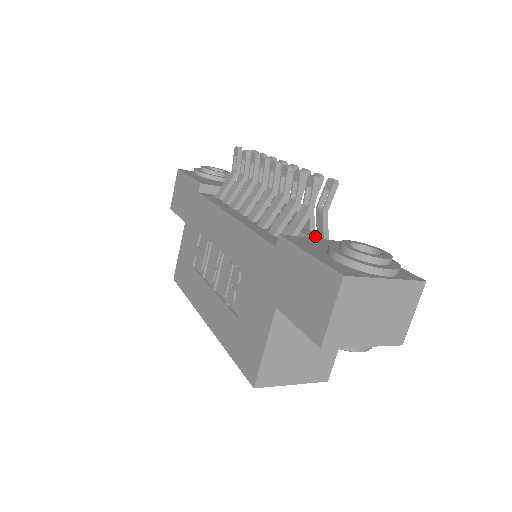
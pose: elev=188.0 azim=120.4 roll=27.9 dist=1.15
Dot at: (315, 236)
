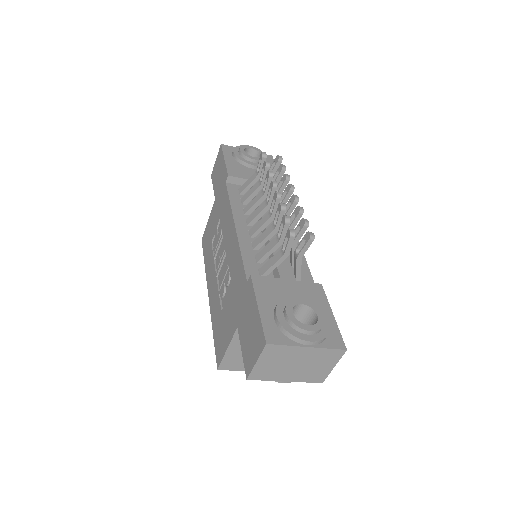
Dot at: (286, 275)
